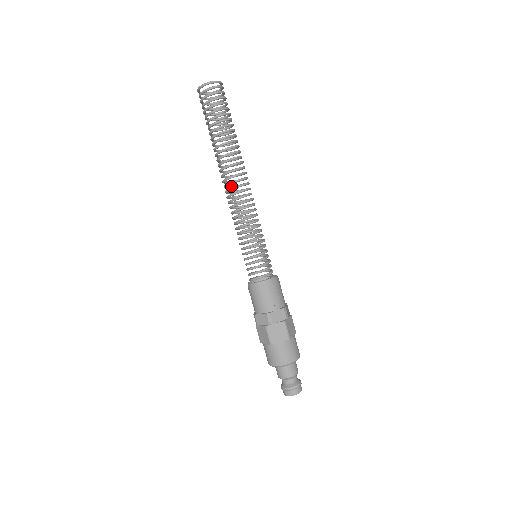
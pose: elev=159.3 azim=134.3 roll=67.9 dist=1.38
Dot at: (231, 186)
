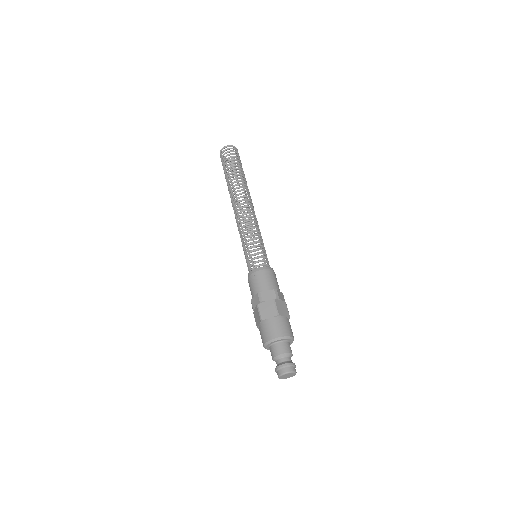
Dot at: occluded
